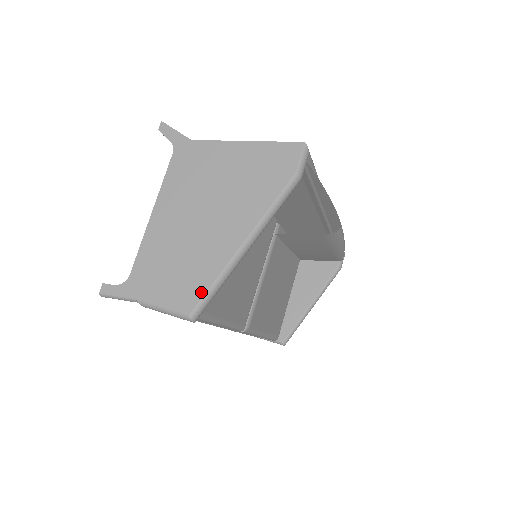
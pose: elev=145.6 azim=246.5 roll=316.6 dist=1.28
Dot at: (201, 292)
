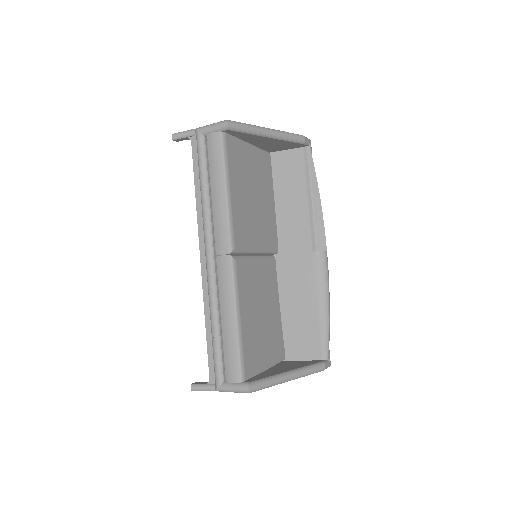
Dot at: occluded
